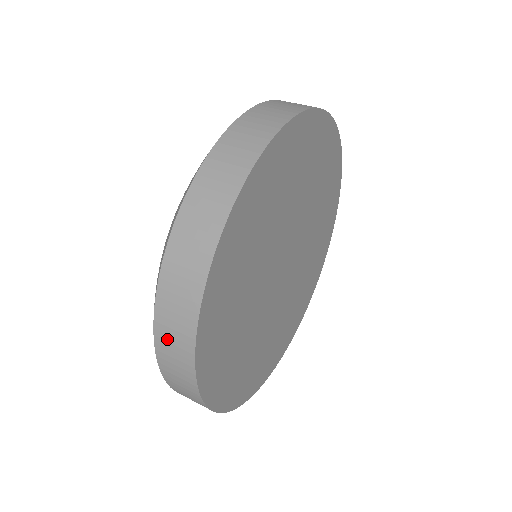
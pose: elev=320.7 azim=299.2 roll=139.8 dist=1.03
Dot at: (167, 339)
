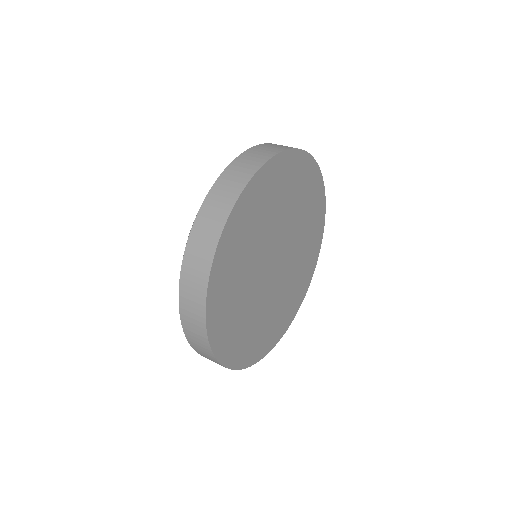
Dot at: (190, 272)
